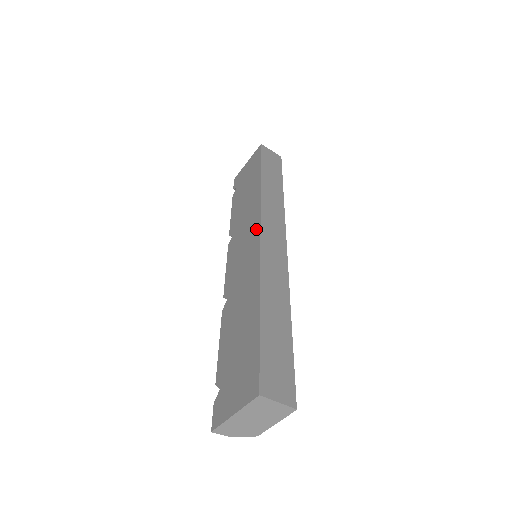
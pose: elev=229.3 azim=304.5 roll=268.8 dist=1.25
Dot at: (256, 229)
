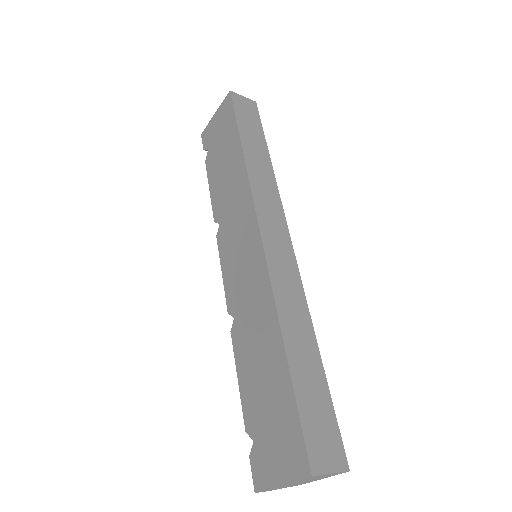
Dot at: (253, 229)
